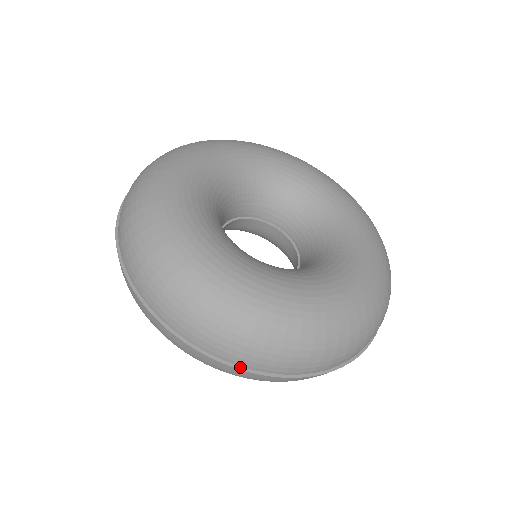
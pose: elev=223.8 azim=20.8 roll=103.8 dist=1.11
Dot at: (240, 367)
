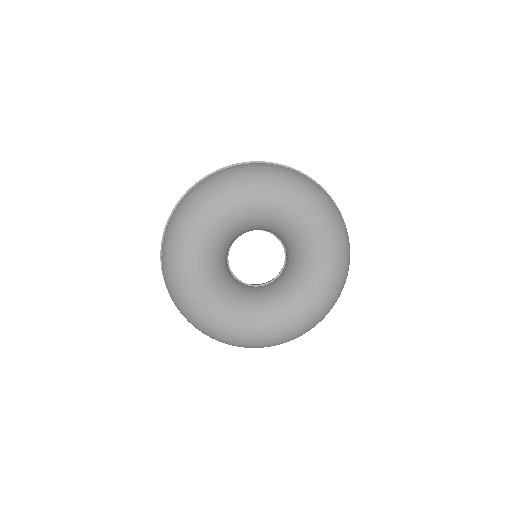
Dot at: occluded
